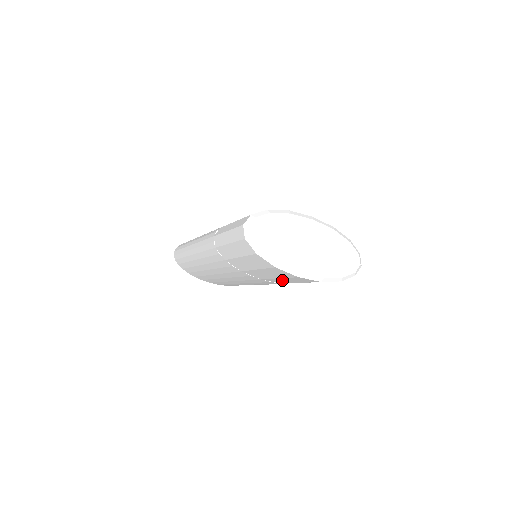
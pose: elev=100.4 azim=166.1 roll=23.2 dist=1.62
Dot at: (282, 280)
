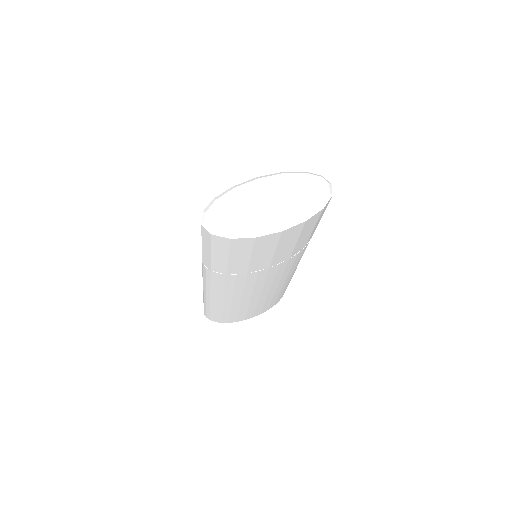
Dot at: (282, 252)
